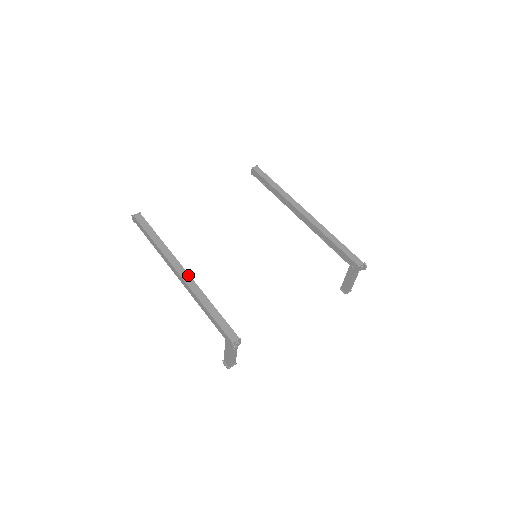
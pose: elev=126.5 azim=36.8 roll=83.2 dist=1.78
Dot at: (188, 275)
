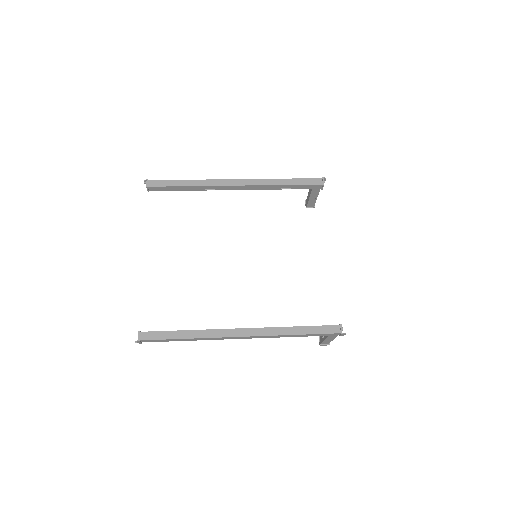
Dot at: (250, 329)
